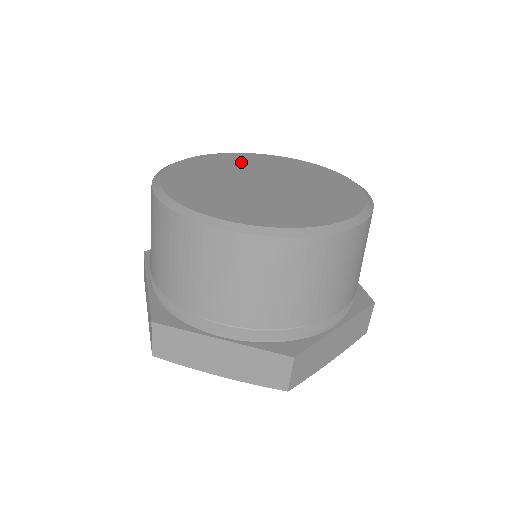
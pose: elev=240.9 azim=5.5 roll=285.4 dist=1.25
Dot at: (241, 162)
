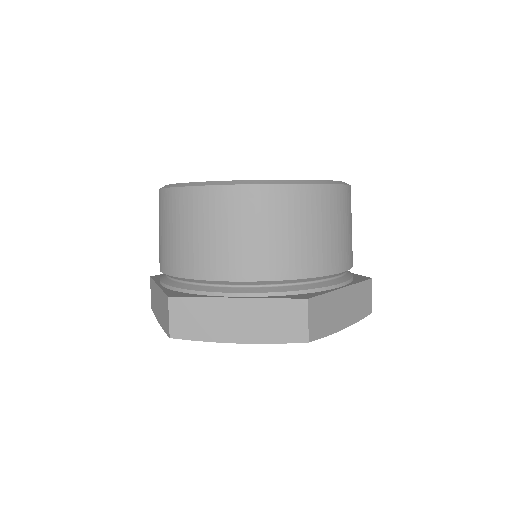
Dot at: occluded
